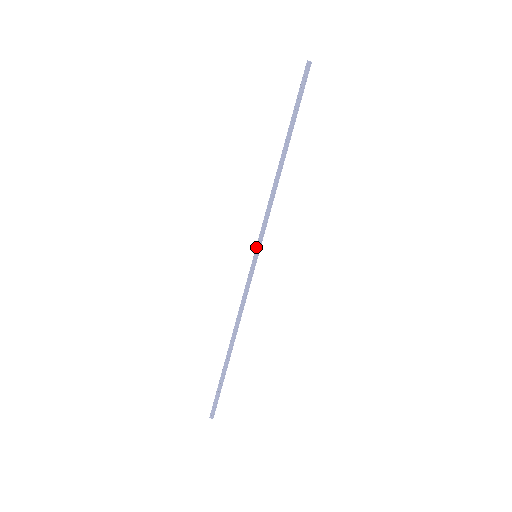
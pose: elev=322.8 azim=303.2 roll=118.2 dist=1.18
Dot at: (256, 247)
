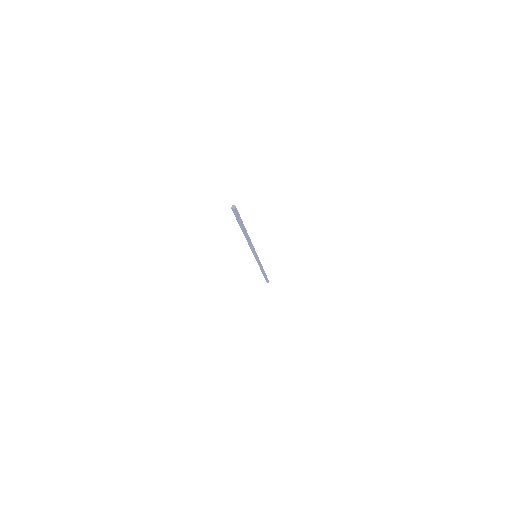
Dot at: (254, 255)
